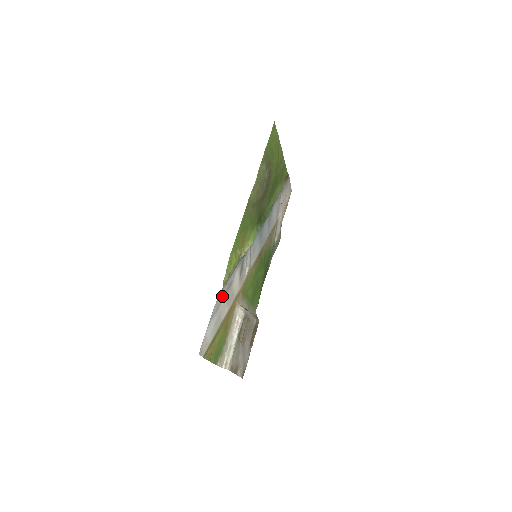
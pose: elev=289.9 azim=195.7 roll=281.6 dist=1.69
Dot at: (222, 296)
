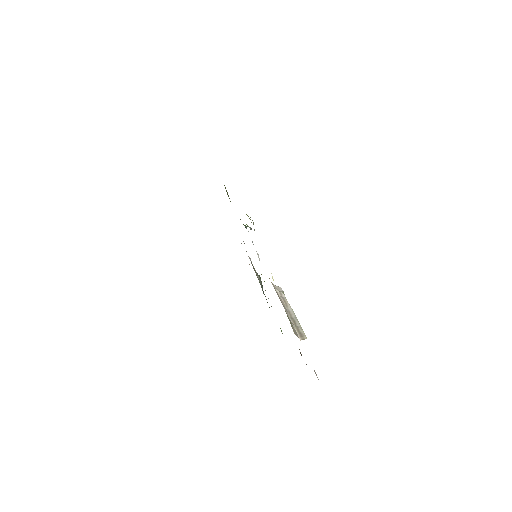
Dot at: occluded
